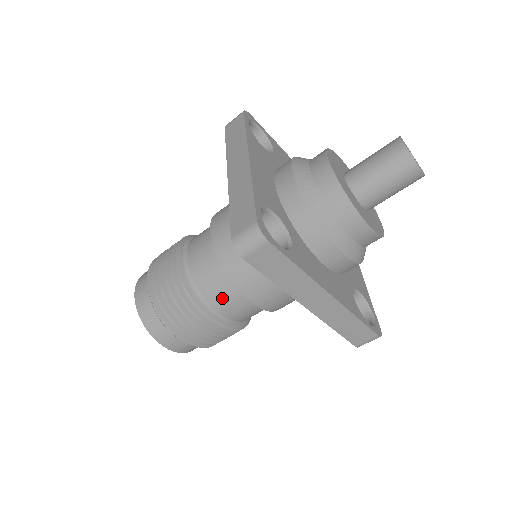
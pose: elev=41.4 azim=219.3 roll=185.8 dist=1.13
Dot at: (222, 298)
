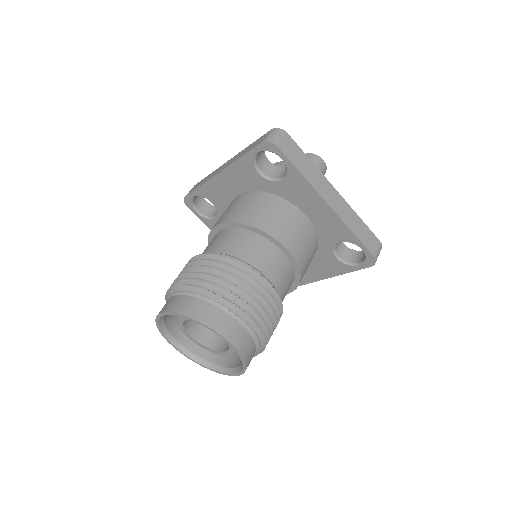
Dot at: (258, 255)
